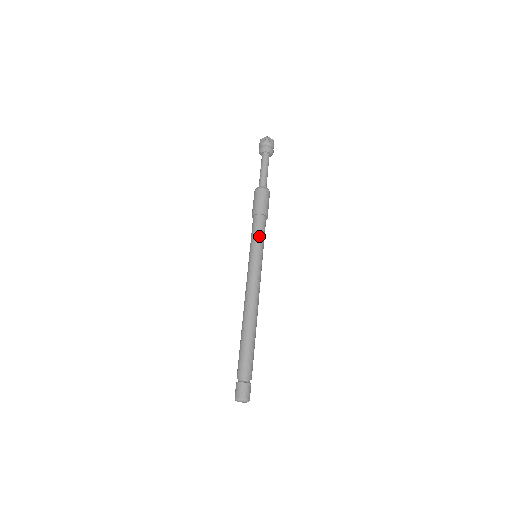
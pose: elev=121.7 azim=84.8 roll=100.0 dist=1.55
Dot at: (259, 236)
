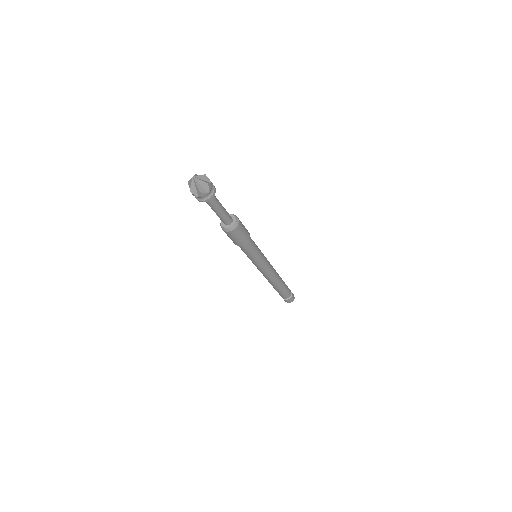
Dot at: (253, 254)
